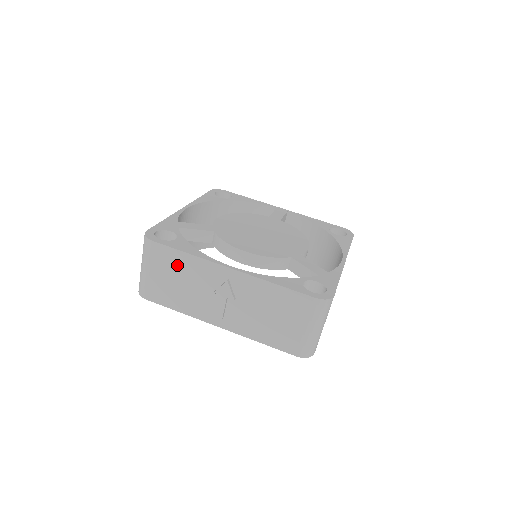
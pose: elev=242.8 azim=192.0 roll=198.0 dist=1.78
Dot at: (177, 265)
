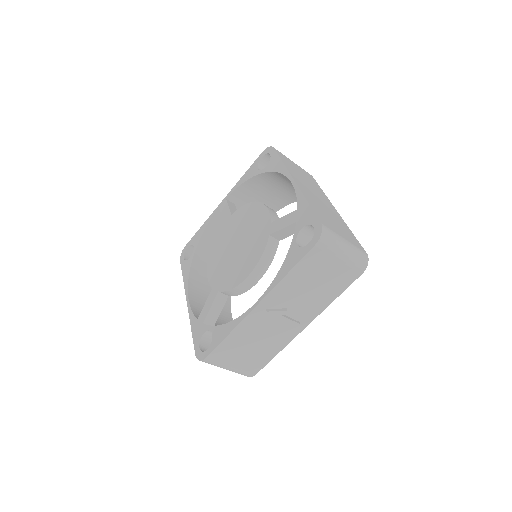
Dot at: (236, 345)
